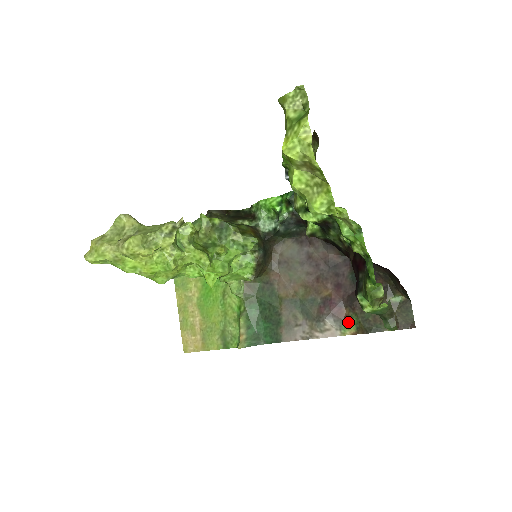
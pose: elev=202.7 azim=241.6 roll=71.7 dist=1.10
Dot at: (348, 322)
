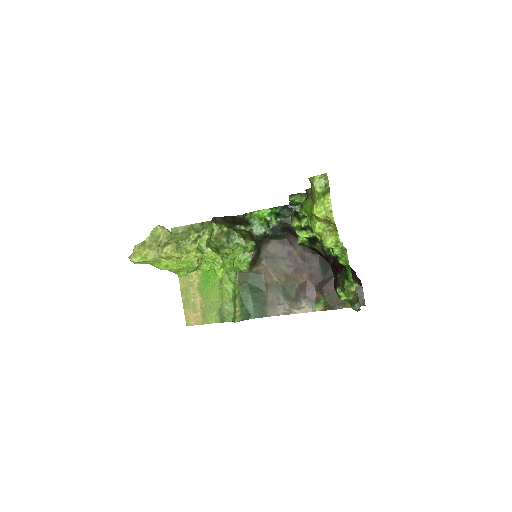
Dot at: (318, 302)
